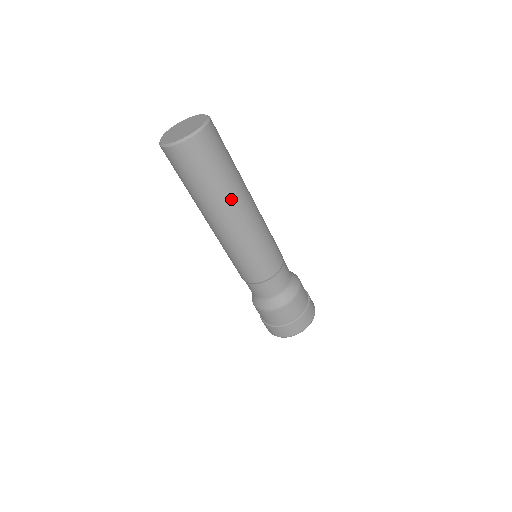
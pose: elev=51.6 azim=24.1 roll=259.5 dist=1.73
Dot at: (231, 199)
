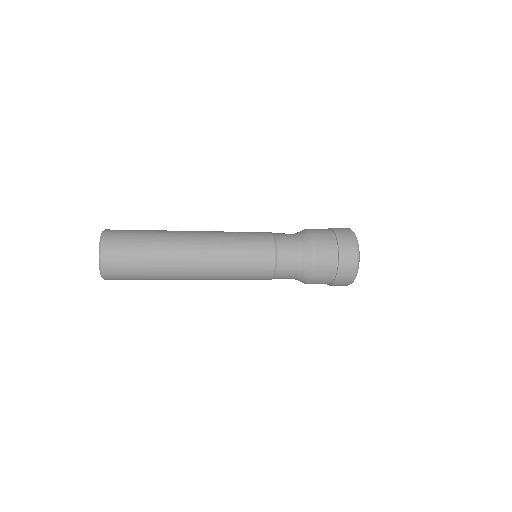
Dot at: occluded
